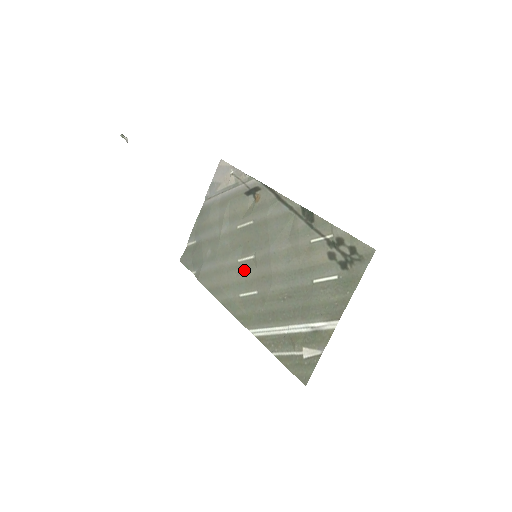
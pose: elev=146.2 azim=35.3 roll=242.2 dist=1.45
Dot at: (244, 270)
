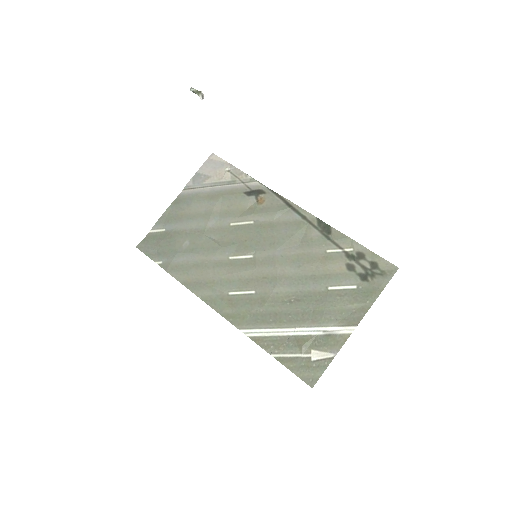
Dot at: (238, 268)
